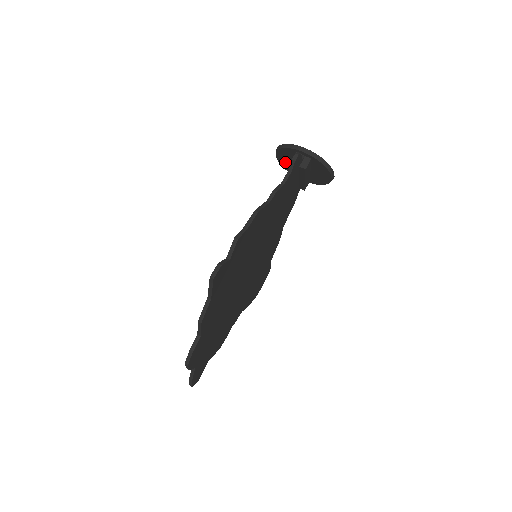
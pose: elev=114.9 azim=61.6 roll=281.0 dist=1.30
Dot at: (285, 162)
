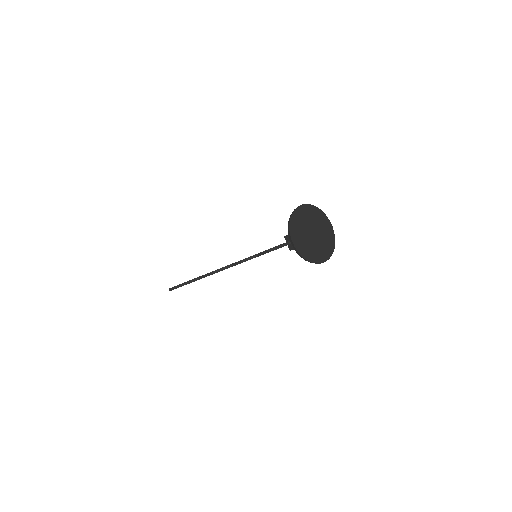
Dot at: (307, 215)
